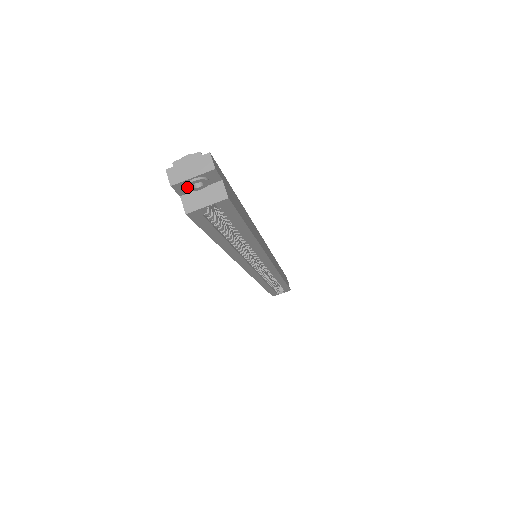
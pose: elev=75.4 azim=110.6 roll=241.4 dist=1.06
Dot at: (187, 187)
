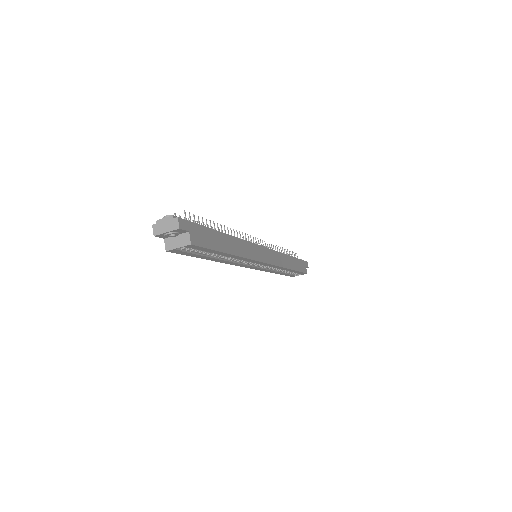
Dot at: (165, 236)
